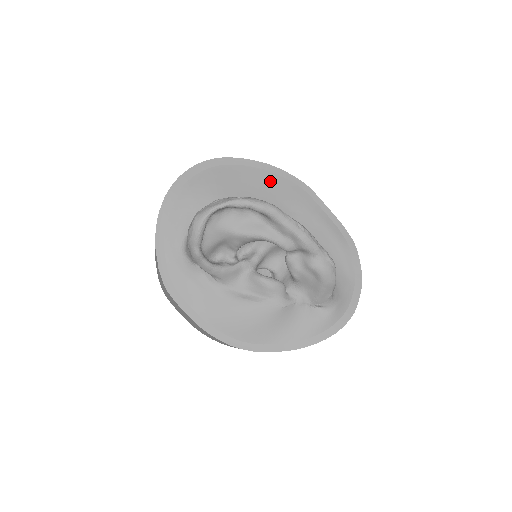
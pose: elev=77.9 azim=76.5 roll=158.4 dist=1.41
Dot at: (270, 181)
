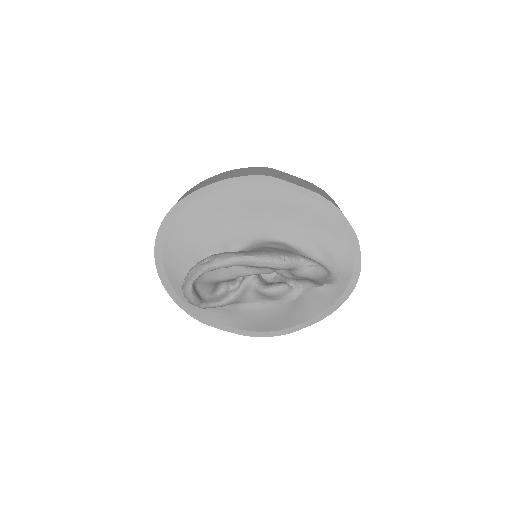
Dot at: (230, 196)
